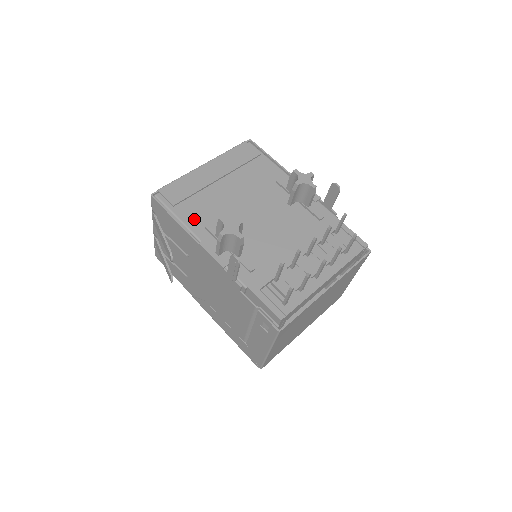
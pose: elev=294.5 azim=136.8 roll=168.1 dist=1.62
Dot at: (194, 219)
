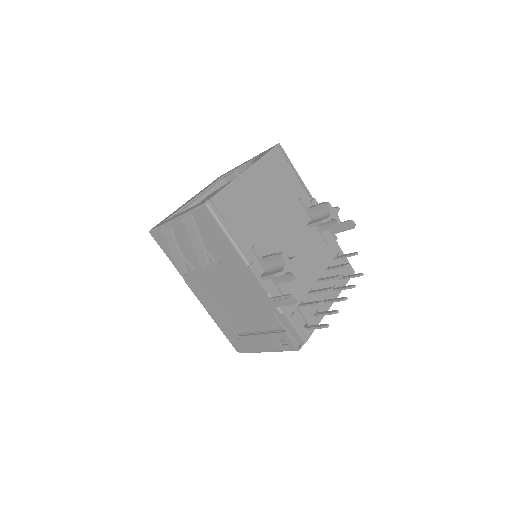
Dot at: (242, 238)
